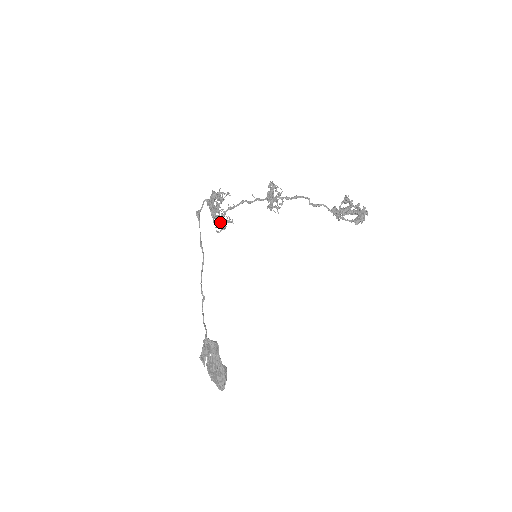
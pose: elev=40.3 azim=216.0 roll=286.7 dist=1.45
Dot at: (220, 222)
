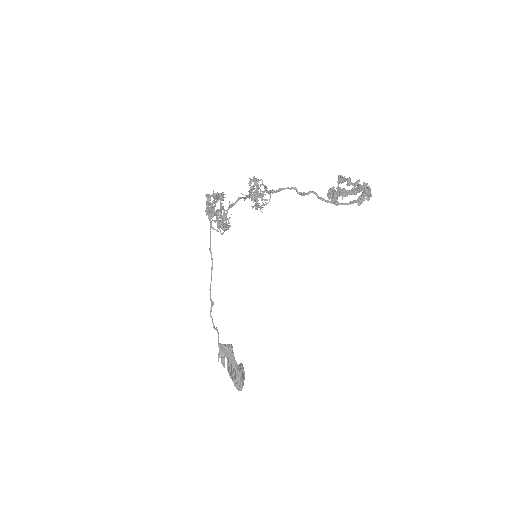
Dot at: (220, 224)
